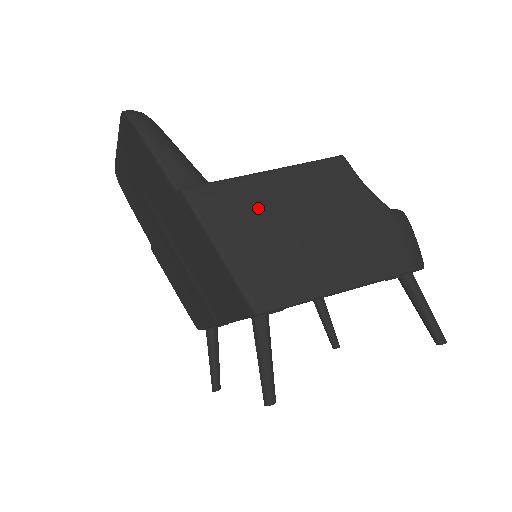
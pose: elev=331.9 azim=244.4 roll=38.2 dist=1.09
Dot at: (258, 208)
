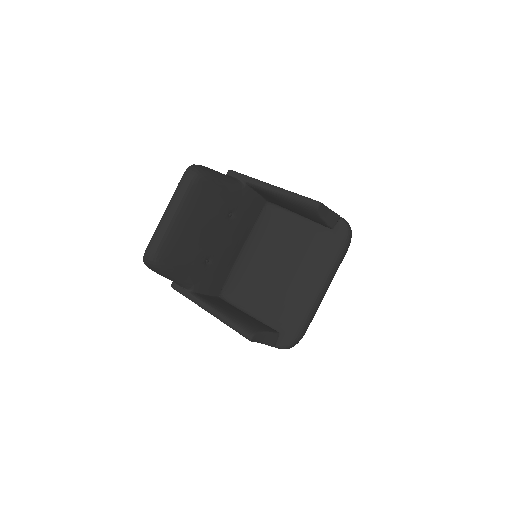
Dot at: occluded
